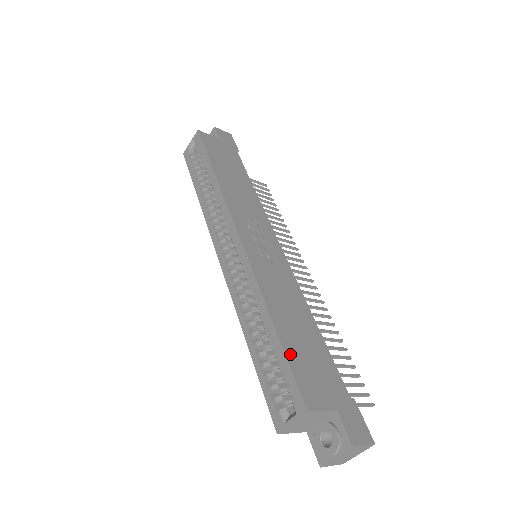
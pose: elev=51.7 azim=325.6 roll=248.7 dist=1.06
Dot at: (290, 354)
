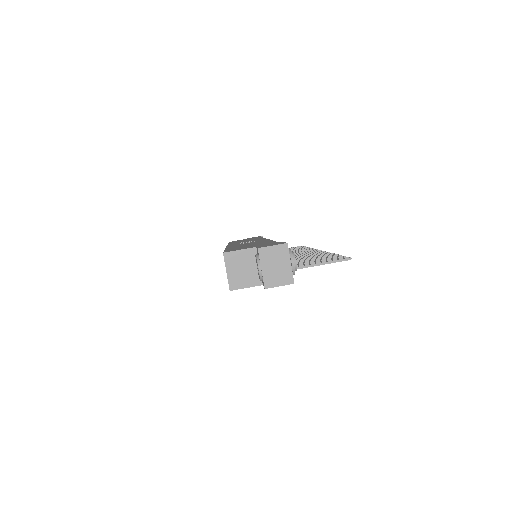
Dot at: (229, 249)
